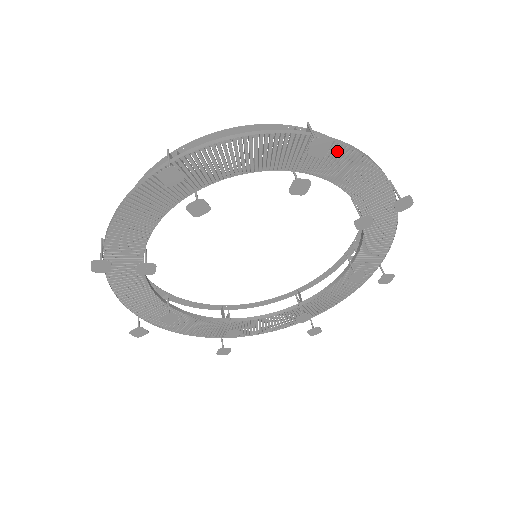
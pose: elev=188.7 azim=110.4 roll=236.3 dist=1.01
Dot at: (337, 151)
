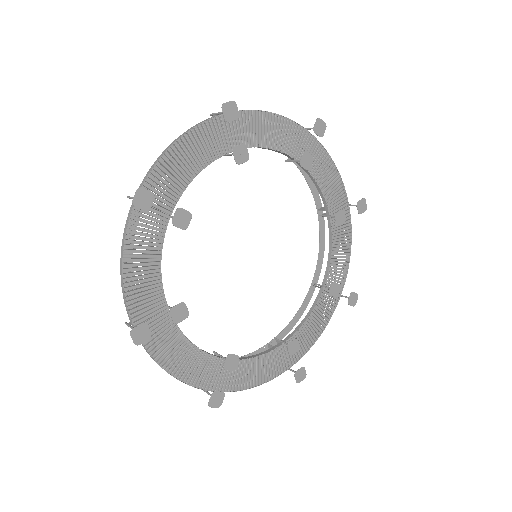
Dot at: (319, 152)
